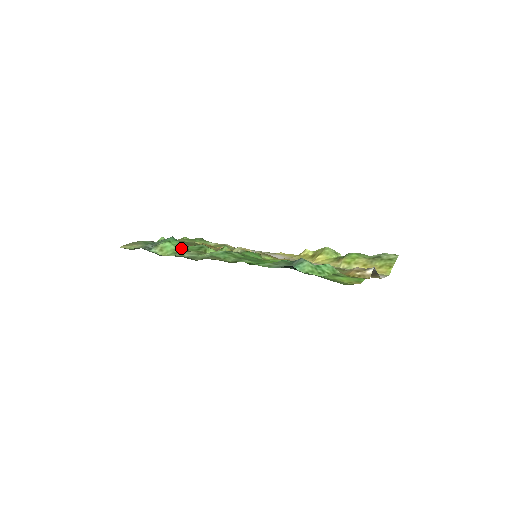
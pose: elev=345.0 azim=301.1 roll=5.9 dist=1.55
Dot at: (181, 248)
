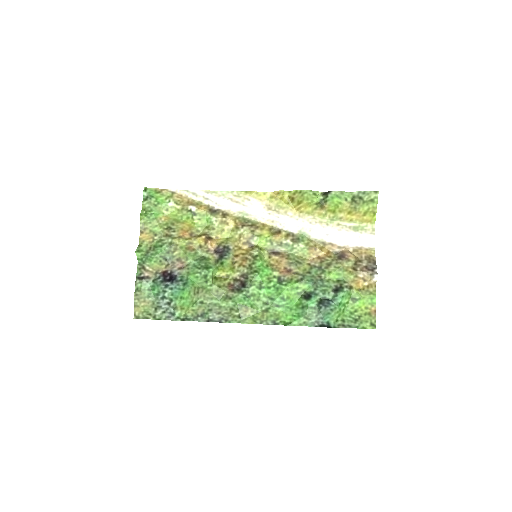
Dot at: (194, 294)
